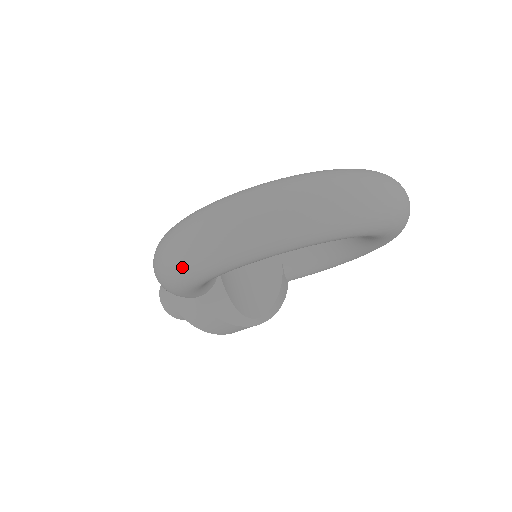
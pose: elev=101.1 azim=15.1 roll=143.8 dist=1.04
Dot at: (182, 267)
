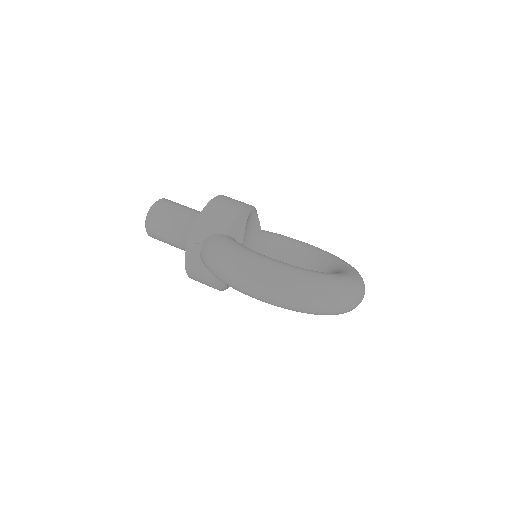
Dot at: (259, 295)
